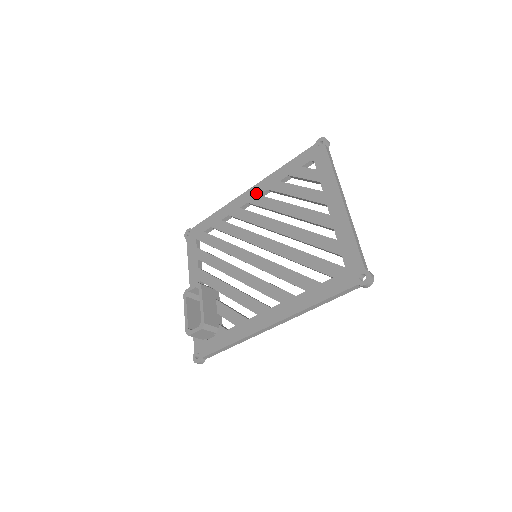
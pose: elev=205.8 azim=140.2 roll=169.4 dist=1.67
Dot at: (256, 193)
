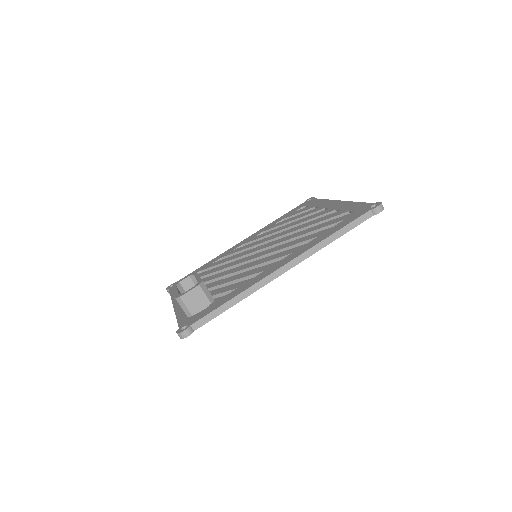
Dot at: (251, 238)
